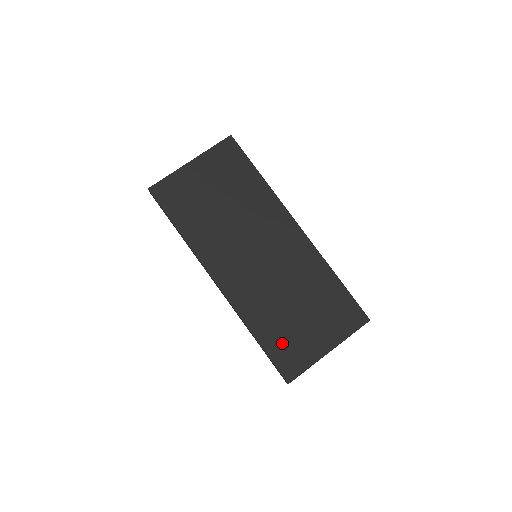
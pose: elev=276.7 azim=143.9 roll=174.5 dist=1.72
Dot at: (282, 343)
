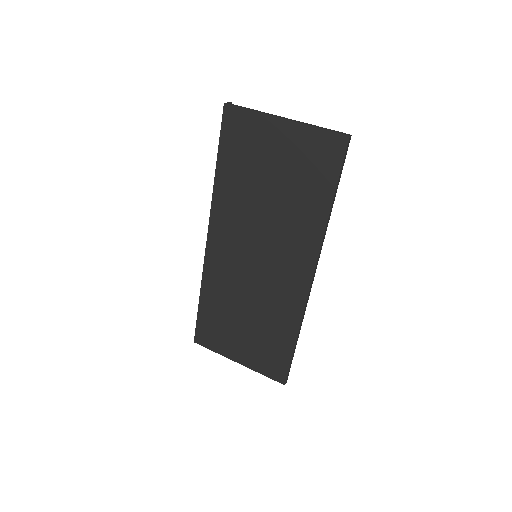
Dot at: (213, 322)
